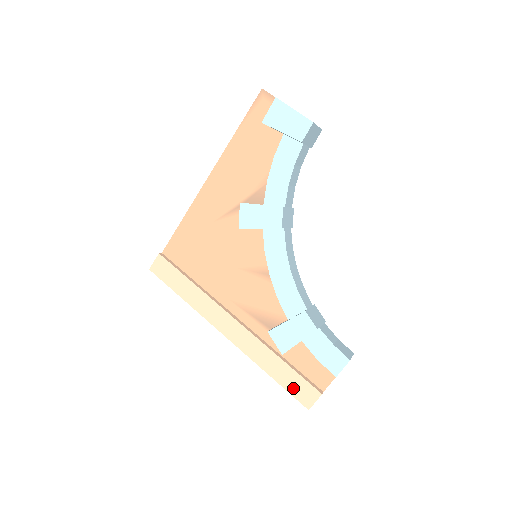
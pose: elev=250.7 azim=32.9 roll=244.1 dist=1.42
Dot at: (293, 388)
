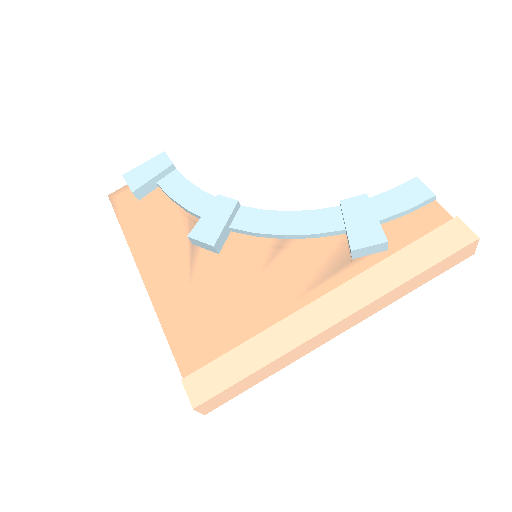
Dot at: (442, 249)
